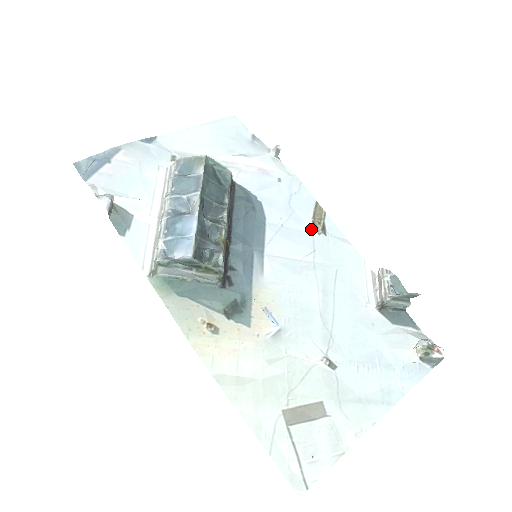
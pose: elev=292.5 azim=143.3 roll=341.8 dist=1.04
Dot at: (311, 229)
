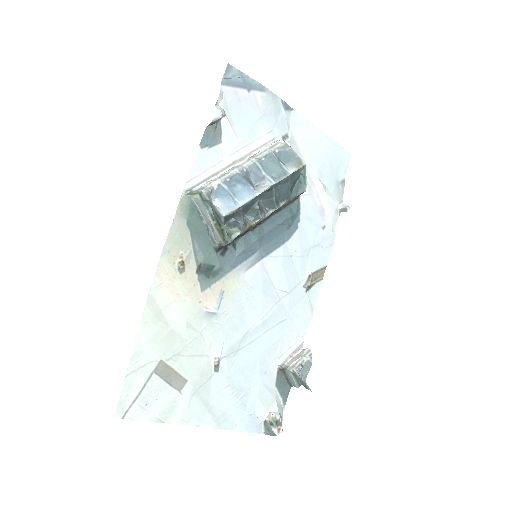
Dot at: (303, 278)
